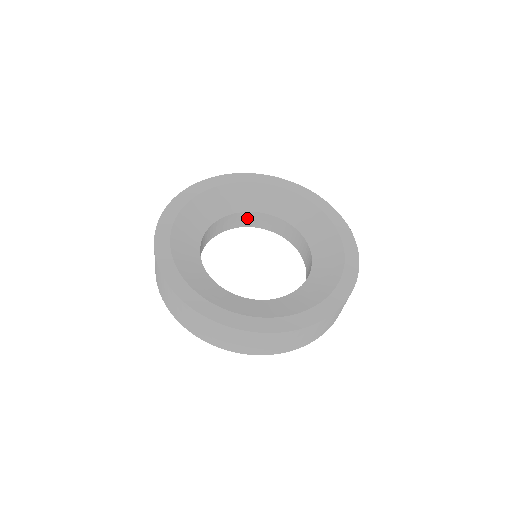
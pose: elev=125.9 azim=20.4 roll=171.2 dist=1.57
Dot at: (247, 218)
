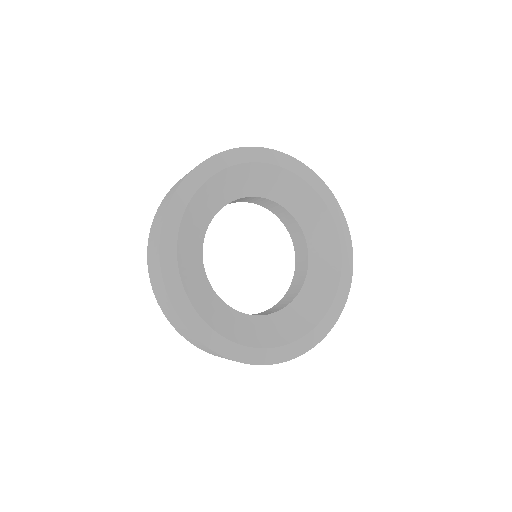
Dot at: (290, 221)
